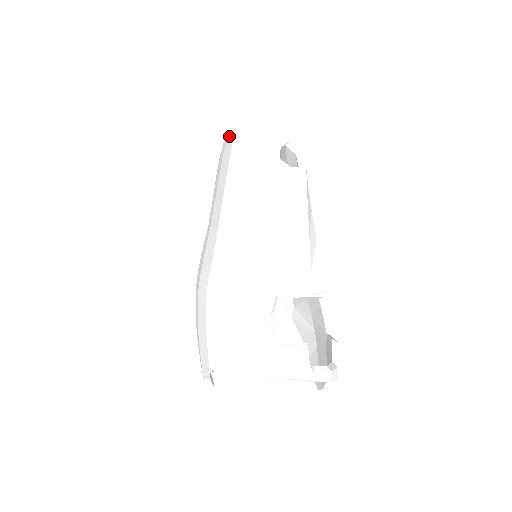
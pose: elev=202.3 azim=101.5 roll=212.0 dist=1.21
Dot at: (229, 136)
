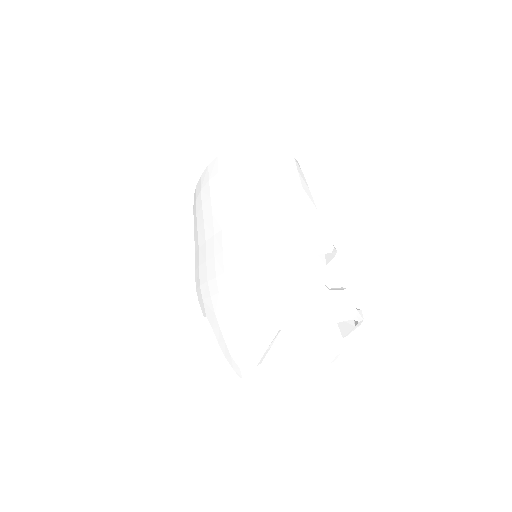
Dot at: (233, 149)
